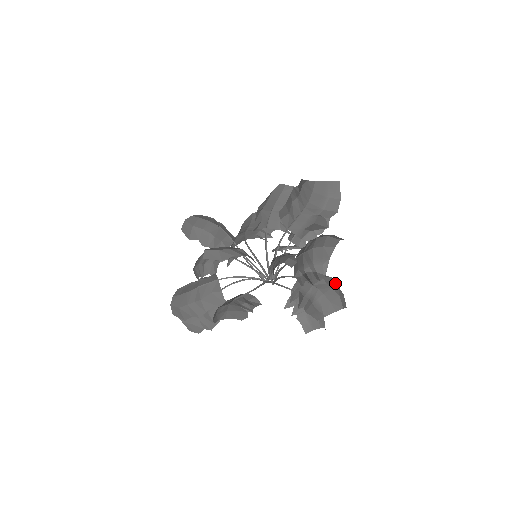
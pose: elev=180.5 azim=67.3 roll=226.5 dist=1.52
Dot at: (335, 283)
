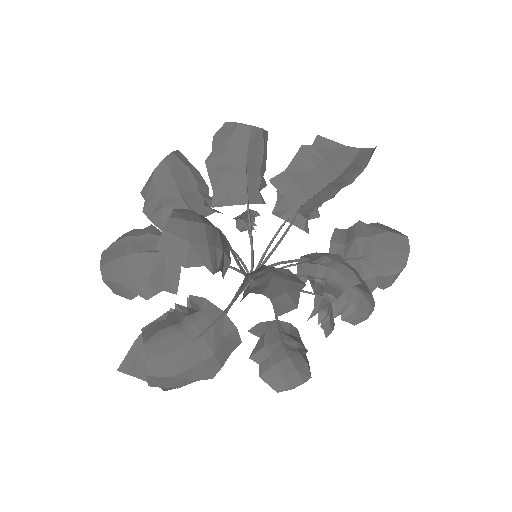
Dot at: occluded
